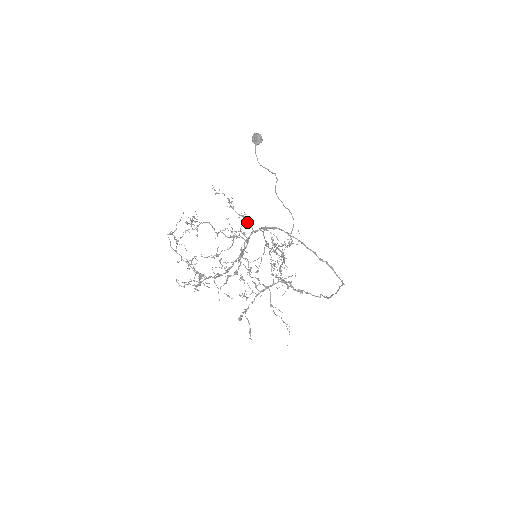
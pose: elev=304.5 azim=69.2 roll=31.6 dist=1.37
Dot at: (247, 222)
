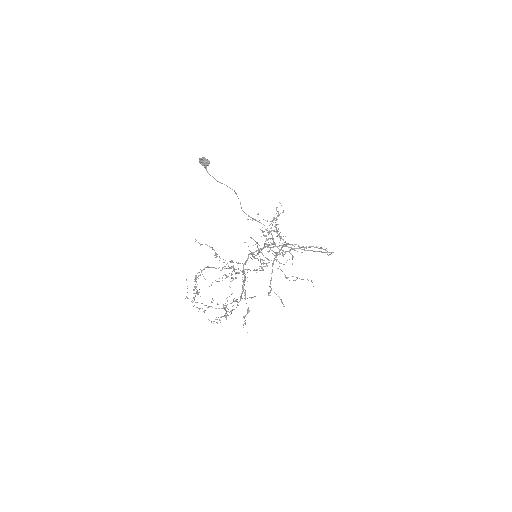
Dot at: occluded
